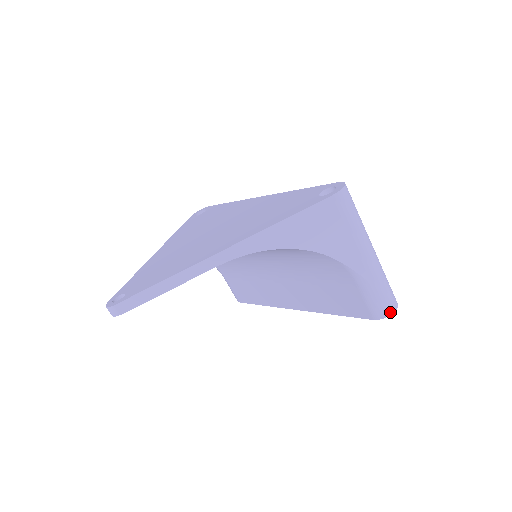
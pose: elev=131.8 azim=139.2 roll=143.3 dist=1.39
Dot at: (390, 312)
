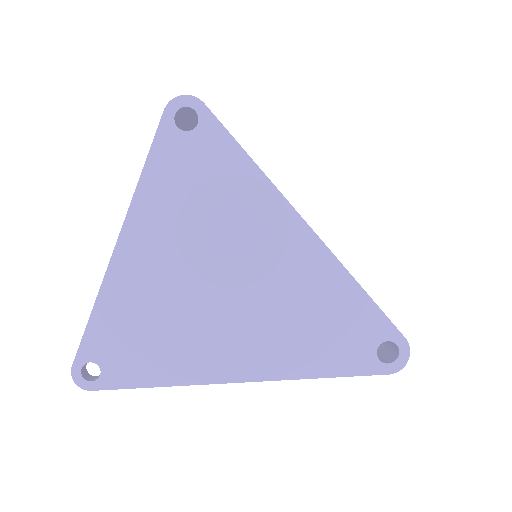
Dot at: occluded
